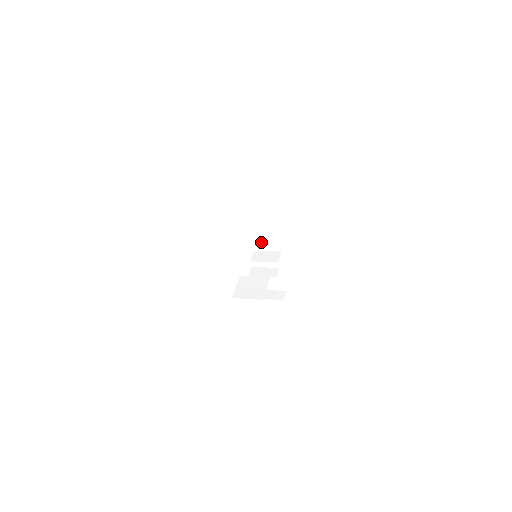
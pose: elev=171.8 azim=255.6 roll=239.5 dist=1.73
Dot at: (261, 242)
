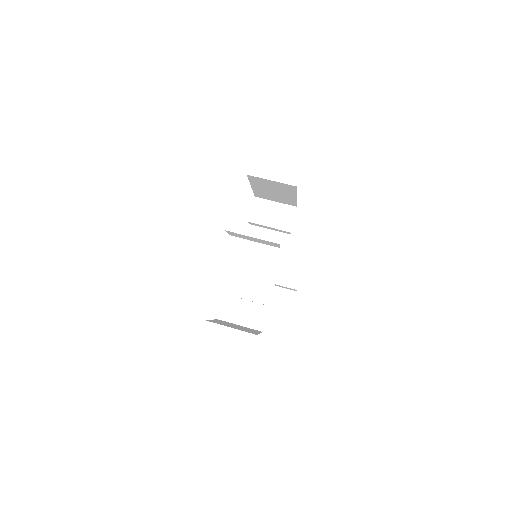
Dot at: (267, 195)
